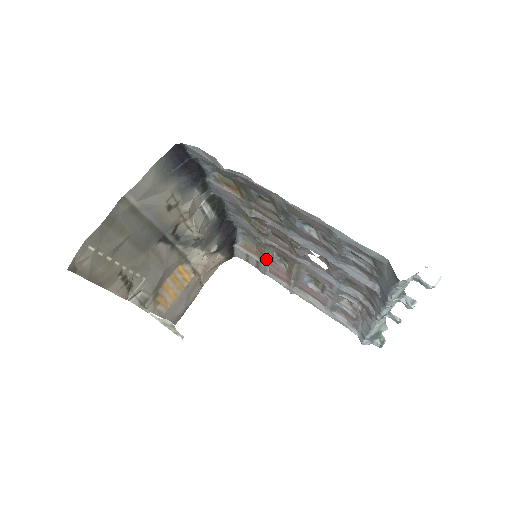
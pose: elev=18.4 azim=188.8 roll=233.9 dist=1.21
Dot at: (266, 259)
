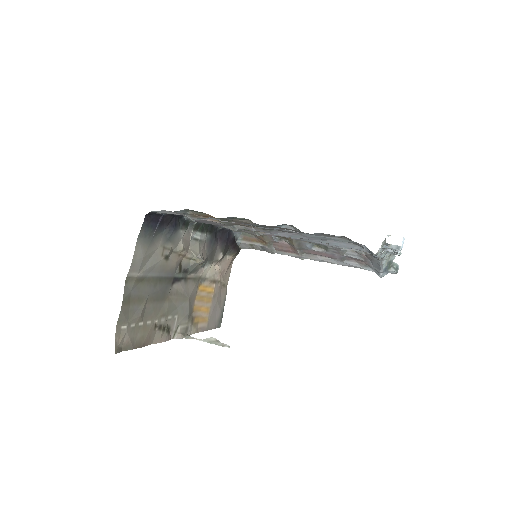
Dot at: (268, 243)
